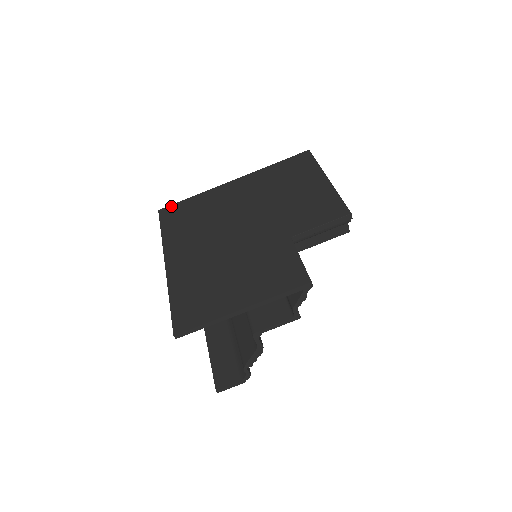
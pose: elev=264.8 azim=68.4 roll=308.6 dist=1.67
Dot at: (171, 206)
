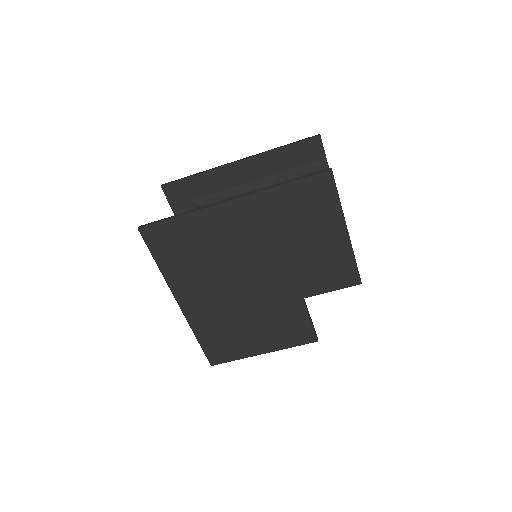
Dot at: (154, 227)
